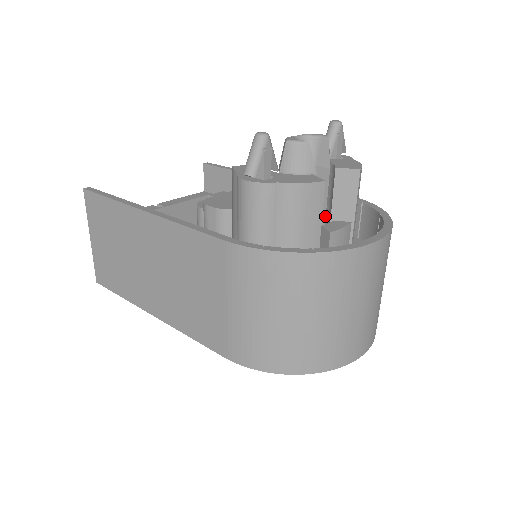
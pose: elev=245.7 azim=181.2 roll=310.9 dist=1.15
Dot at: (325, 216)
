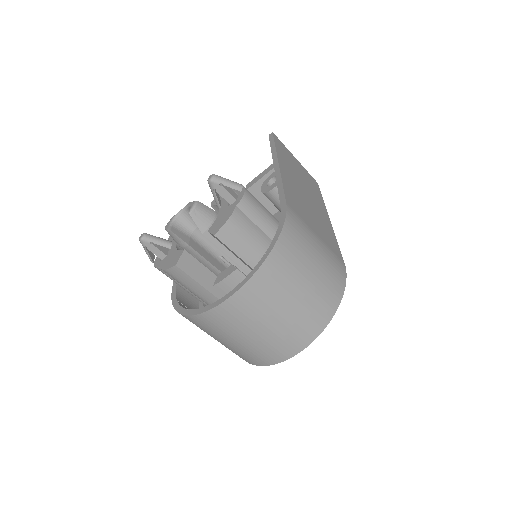
Dot at: (231, 258)
